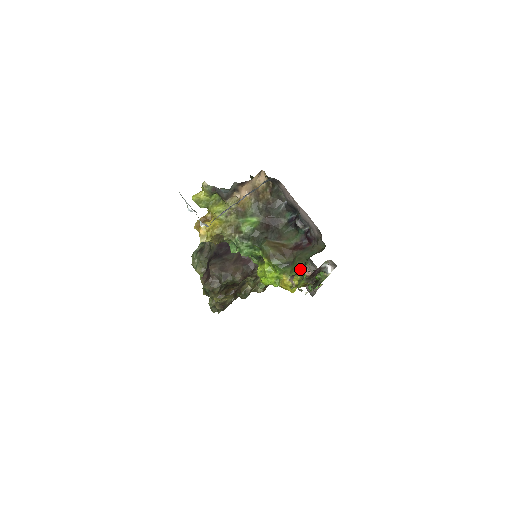
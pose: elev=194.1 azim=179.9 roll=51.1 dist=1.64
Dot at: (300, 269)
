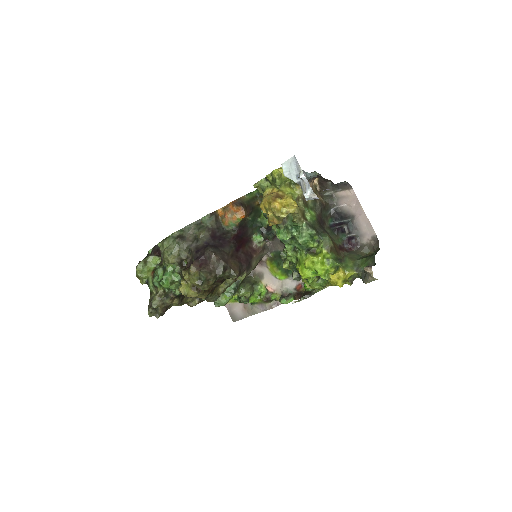
Dot at: (355, 266)
